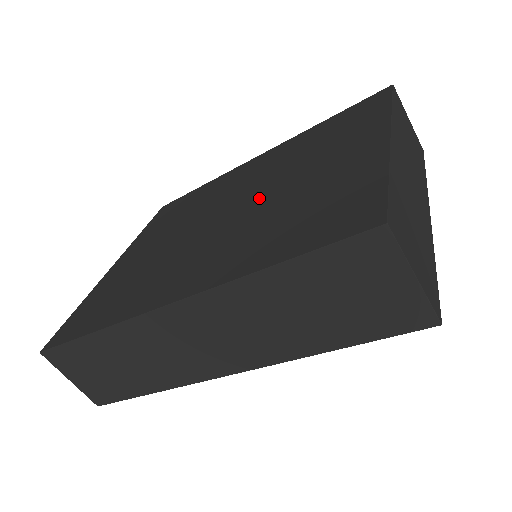
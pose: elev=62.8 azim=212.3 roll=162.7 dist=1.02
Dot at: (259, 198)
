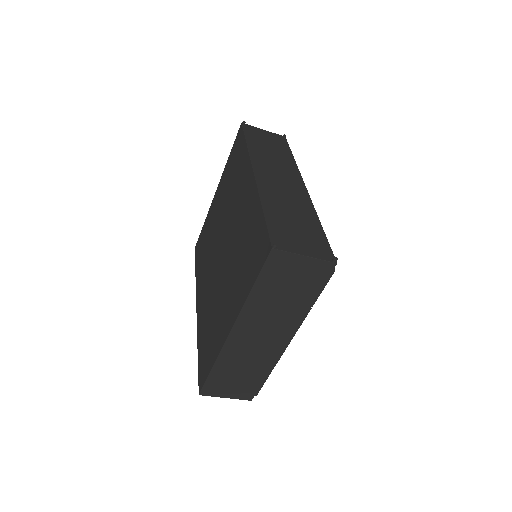
Dot at: (221, 271)
